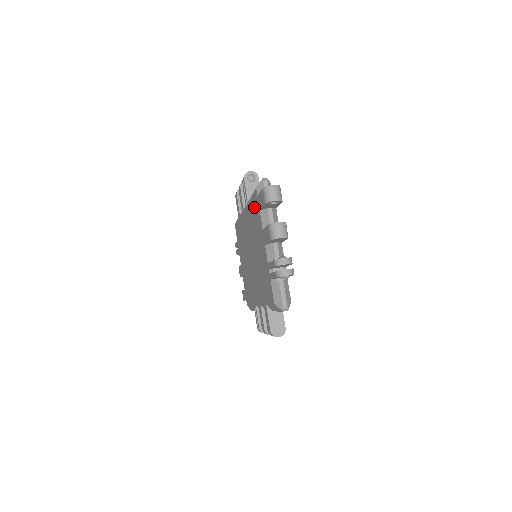
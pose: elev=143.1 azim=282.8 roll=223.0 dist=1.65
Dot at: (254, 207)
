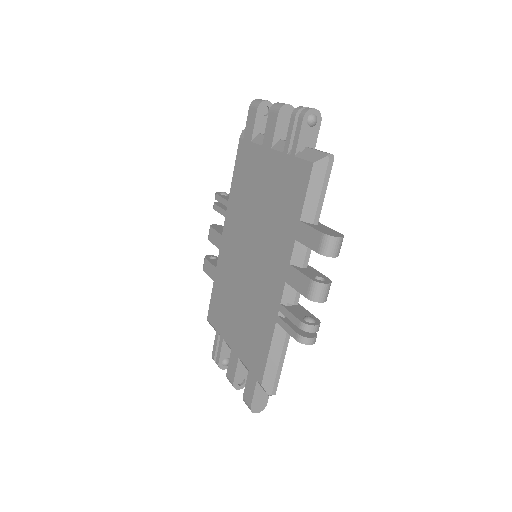
Dot at: (241, 167)
